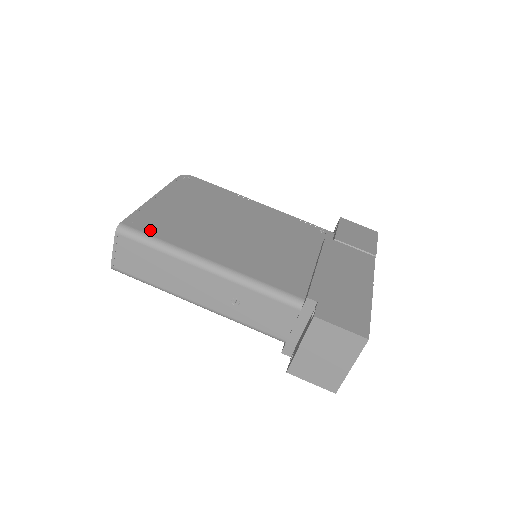
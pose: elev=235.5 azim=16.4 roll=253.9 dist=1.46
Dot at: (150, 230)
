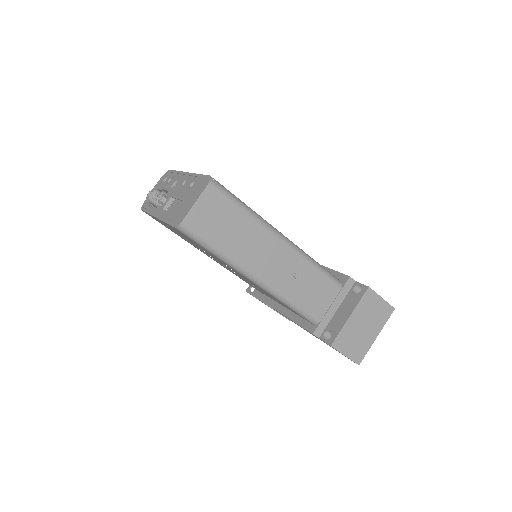
Dot at: occluded
